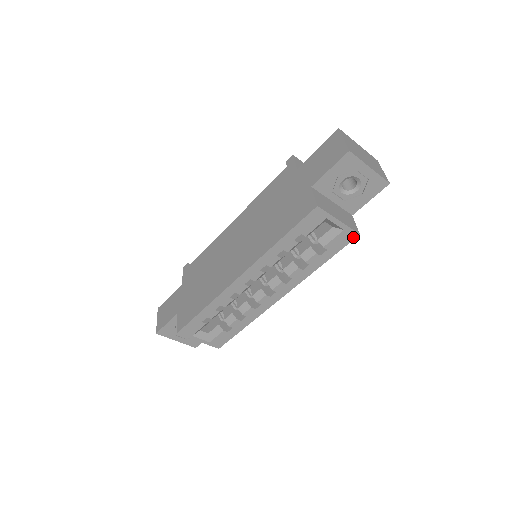
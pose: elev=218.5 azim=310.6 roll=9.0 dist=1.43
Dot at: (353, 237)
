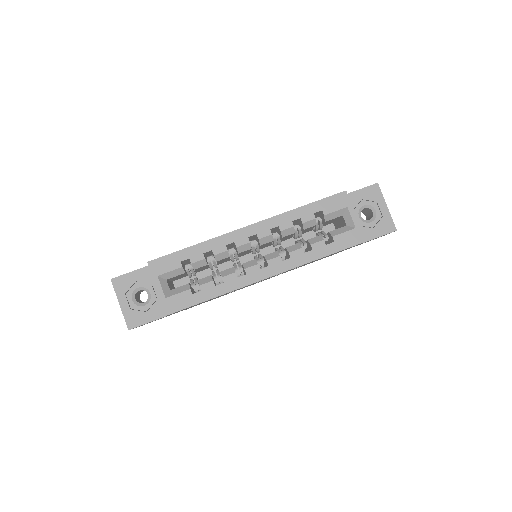
Dot at: (360, 241)
